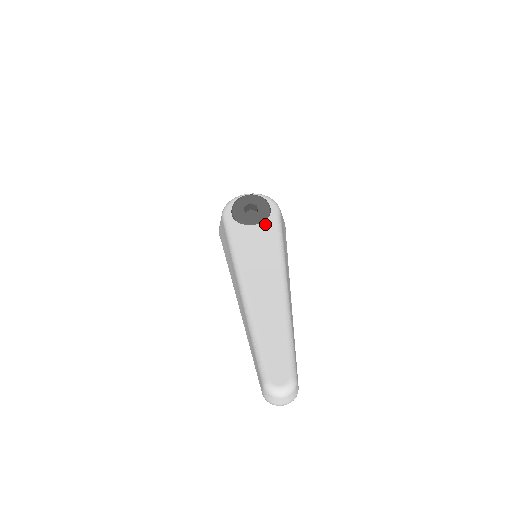
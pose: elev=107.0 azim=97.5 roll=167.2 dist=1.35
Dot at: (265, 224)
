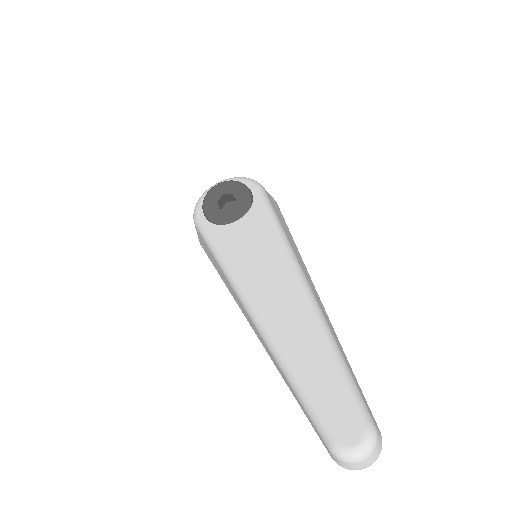
Dot at: (251, 214)
